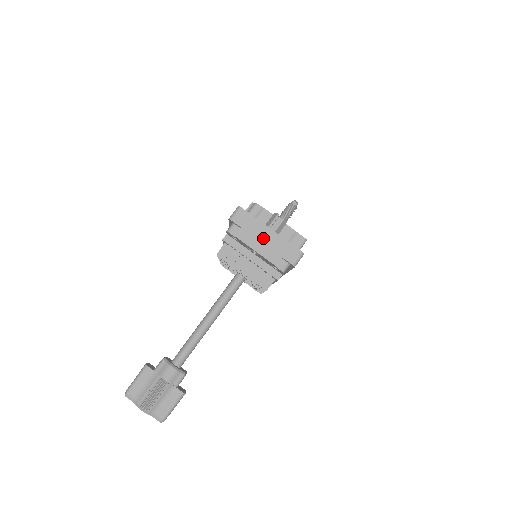
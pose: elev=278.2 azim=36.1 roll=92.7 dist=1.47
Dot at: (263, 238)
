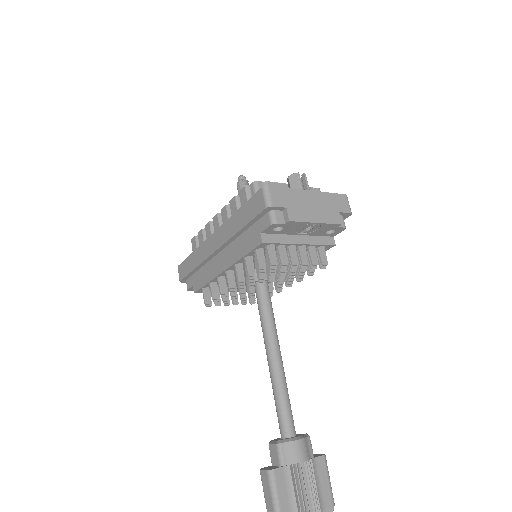
Dot at: (311, 204)
